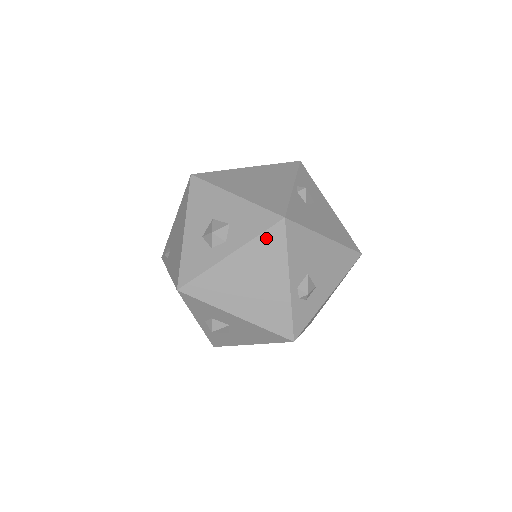
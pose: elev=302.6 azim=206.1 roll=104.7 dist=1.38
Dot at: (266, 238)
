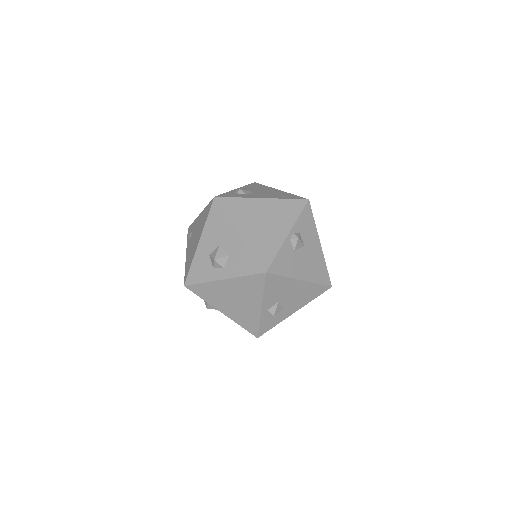
Dot at: (250, 279)
